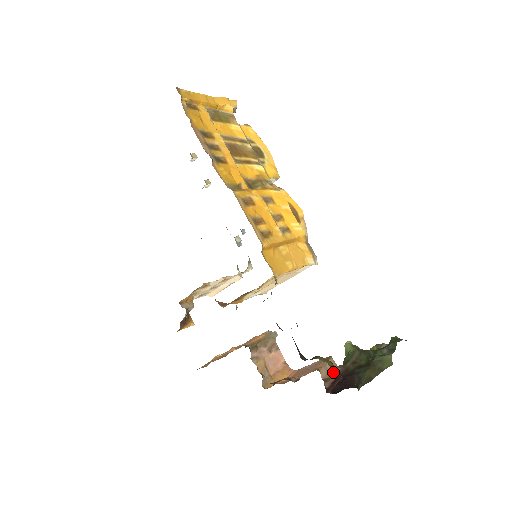
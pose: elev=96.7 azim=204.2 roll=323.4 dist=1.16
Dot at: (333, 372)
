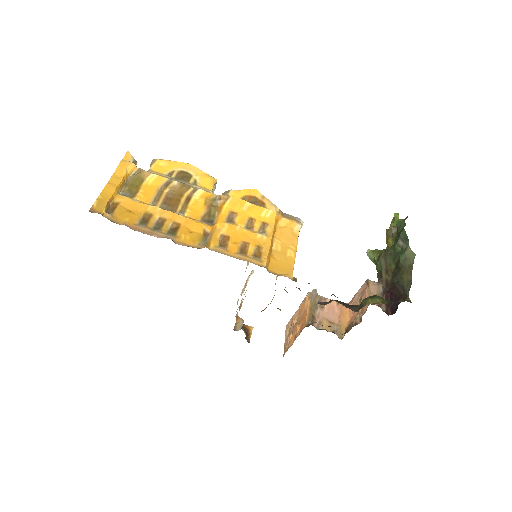
Dot at: (379, 292)
